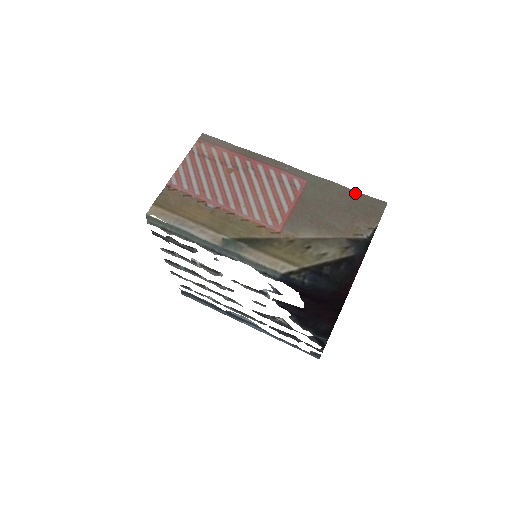
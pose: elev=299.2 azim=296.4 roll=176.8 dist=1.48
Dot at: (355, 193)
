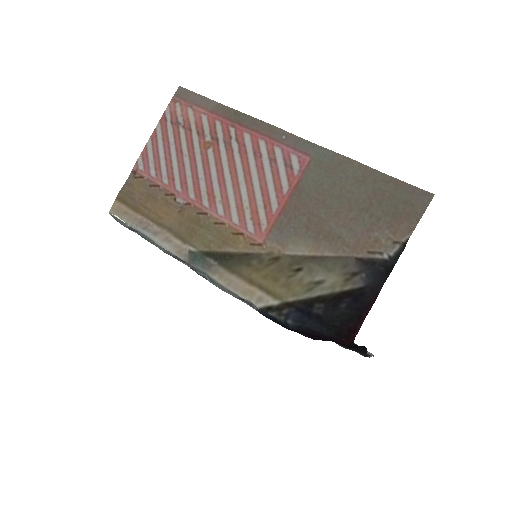
Dot at: (382, 177)
